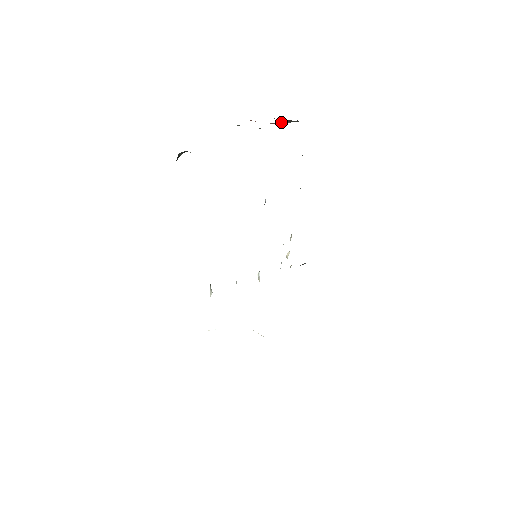
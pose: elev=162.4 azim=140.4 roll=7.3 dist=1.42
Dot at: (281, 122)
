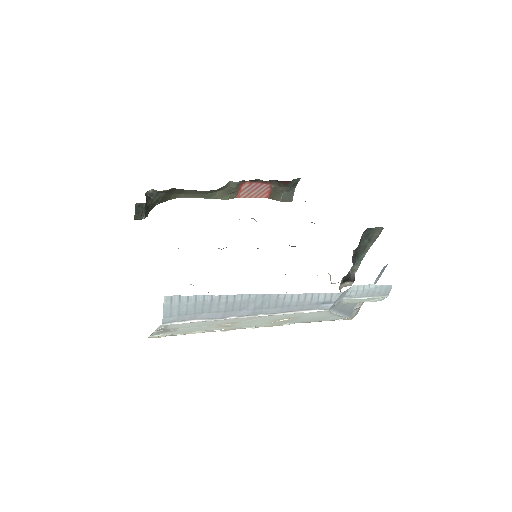
Dot at: occluded
